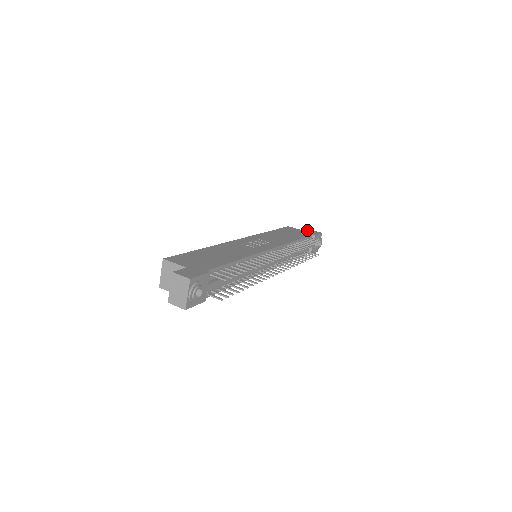
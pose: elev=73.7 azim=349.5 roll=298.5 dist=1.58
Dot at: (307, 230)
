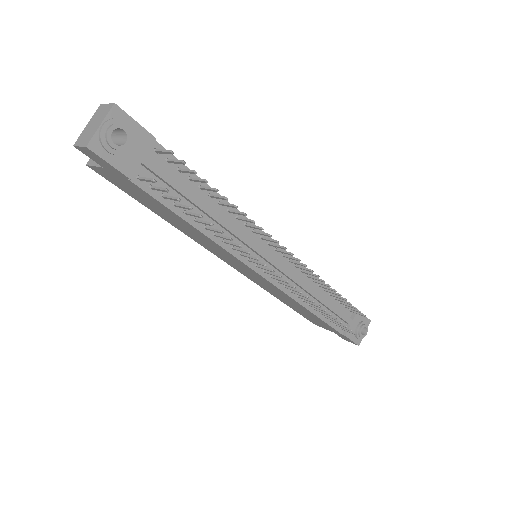
Dot at: occluded
